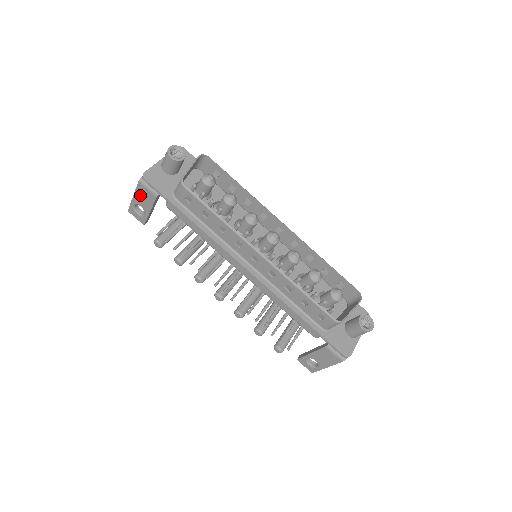
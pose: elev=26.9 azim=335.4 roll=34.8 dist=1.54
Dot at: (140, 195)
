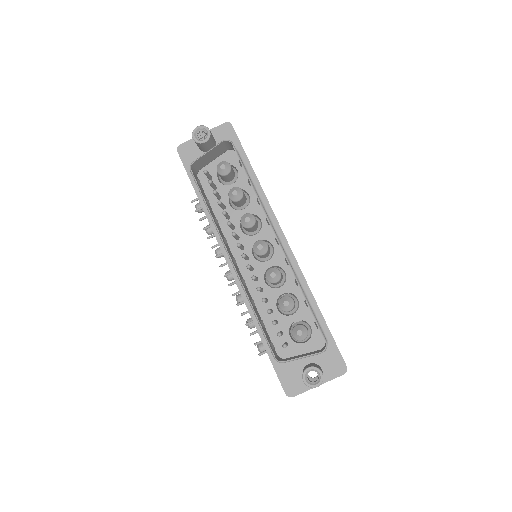
Dot at: occluded
